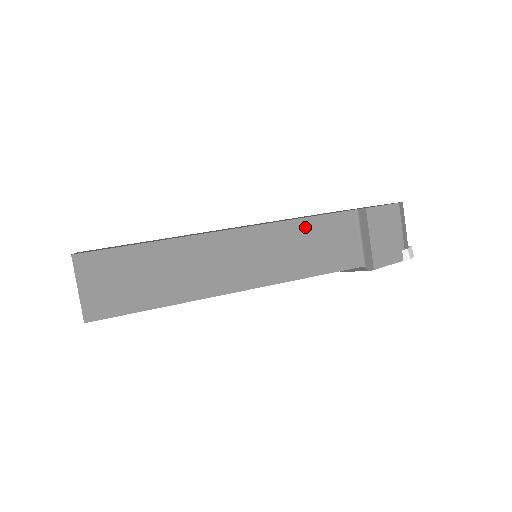
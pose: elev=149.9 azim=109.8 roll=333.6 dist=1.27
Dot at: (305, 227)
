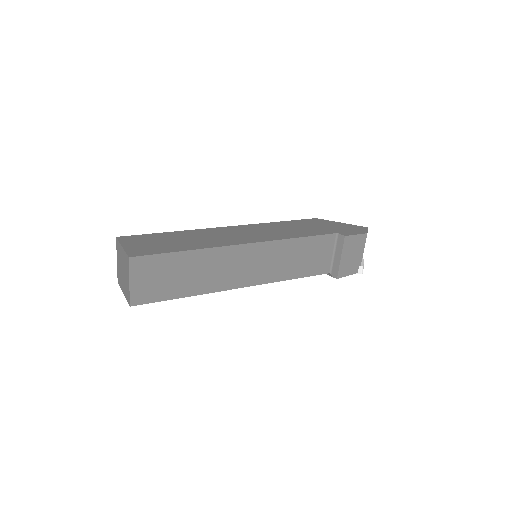
Dot at: (299, 244)
